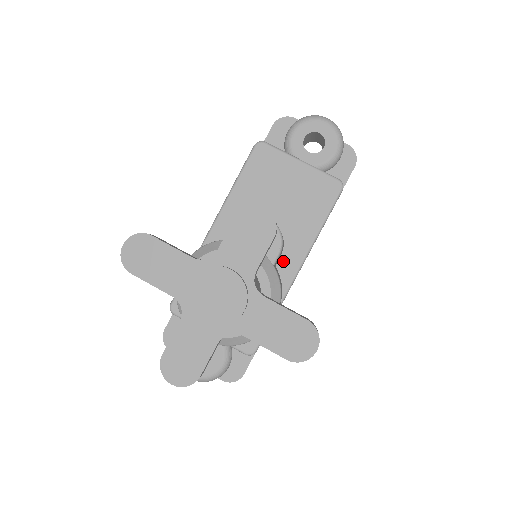
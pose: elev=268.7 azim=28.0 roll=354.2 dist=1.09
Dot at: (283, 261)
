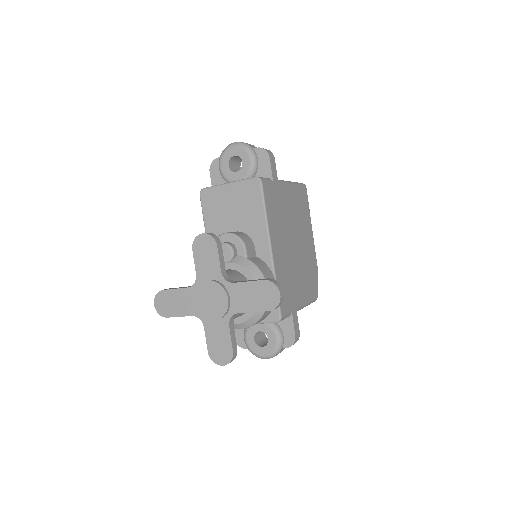
Dot at: (258, 250)
